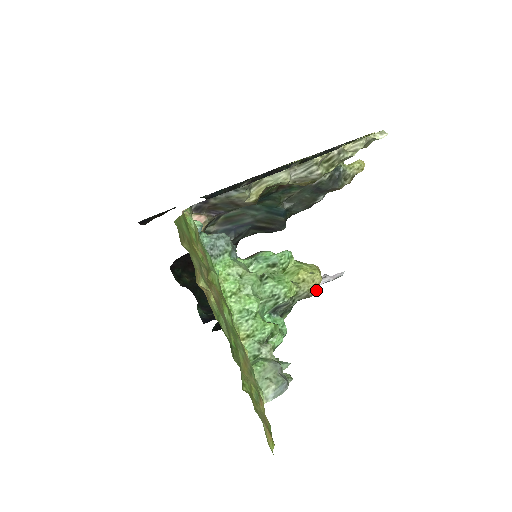
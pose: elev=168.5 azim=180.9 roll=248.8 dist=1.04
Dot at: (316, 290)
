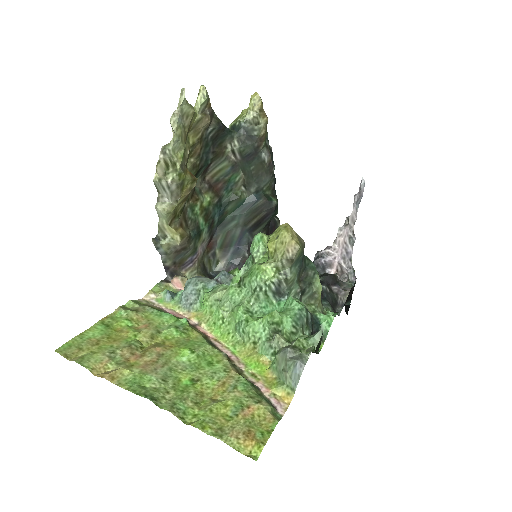
Dot at: (294, 247)
